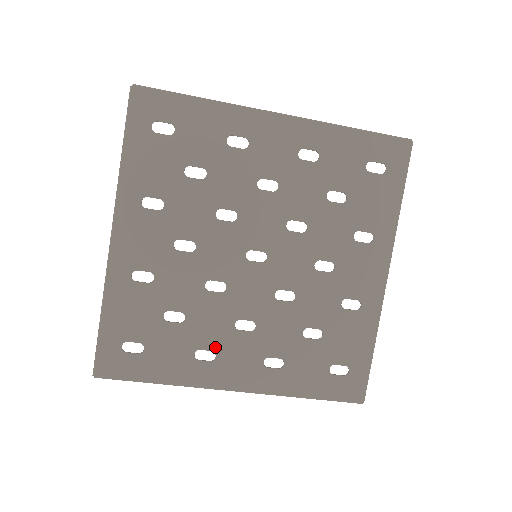
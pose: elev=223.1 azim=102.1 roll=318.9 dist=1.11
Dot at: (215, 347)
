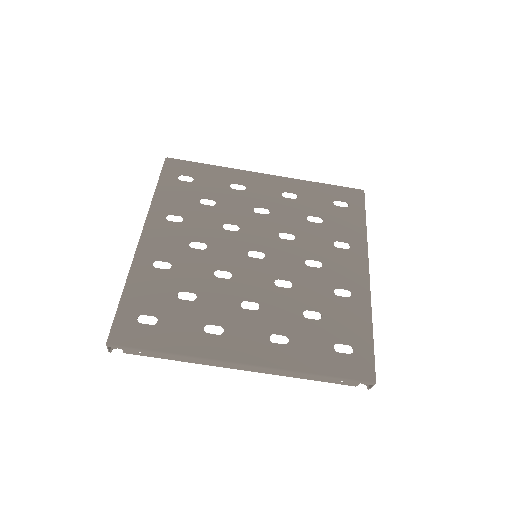
Dot at: (223, 322)
